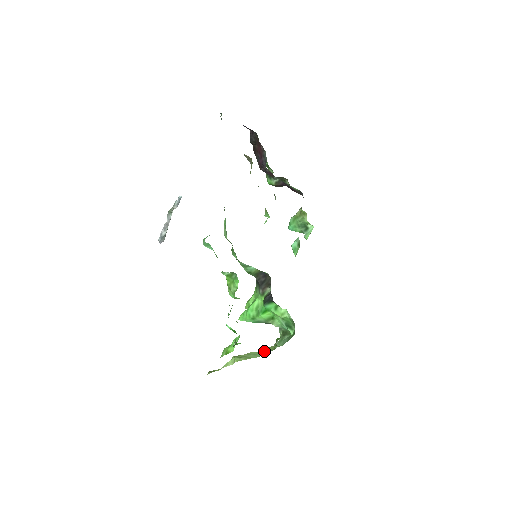
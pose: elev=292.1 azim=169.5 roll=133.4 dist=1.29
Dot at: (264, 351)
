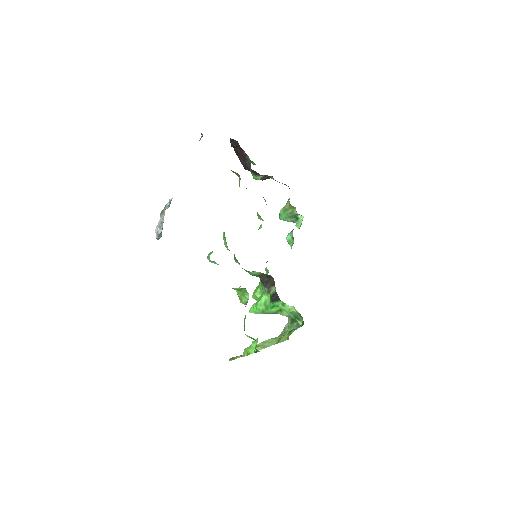
Dot at: (277, 337)
